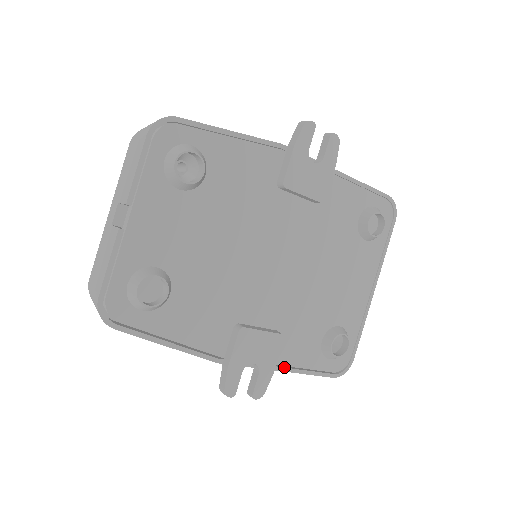
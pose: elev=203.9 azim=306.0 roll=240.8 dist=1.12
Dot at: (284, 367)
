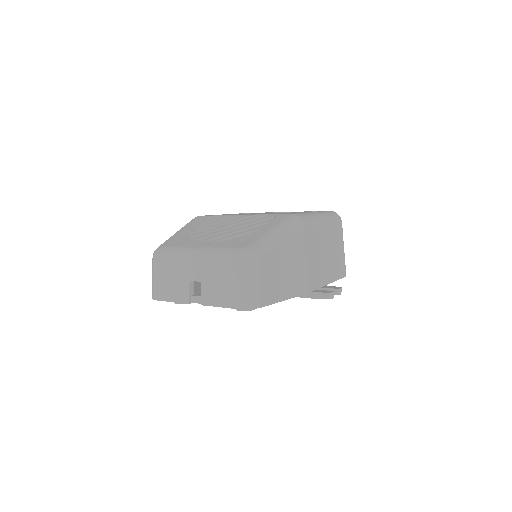
Dot at: occluded
